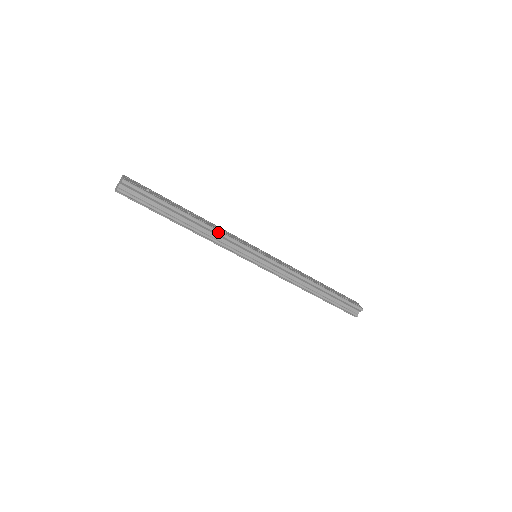
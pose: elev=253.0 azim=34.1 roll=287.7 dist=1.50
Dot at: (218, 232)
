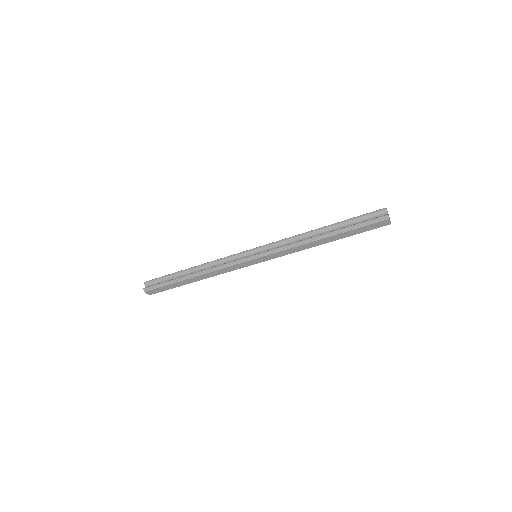
Dot at: (213, 261)
